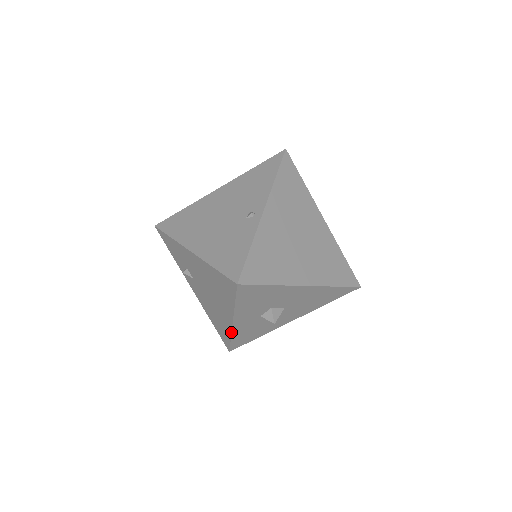
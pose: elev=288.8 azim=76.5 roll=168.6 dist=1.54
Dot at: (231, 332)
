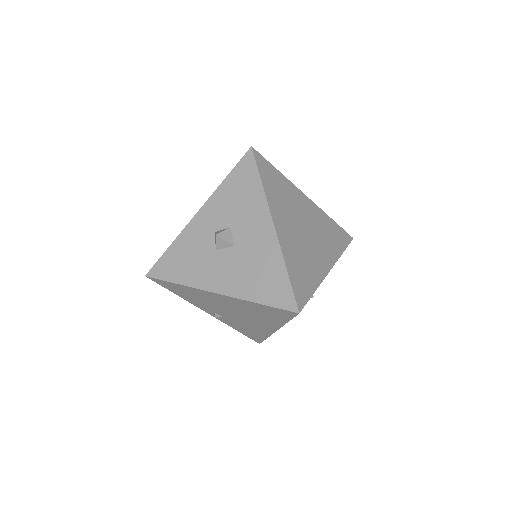
Dot at: (182, 231)
